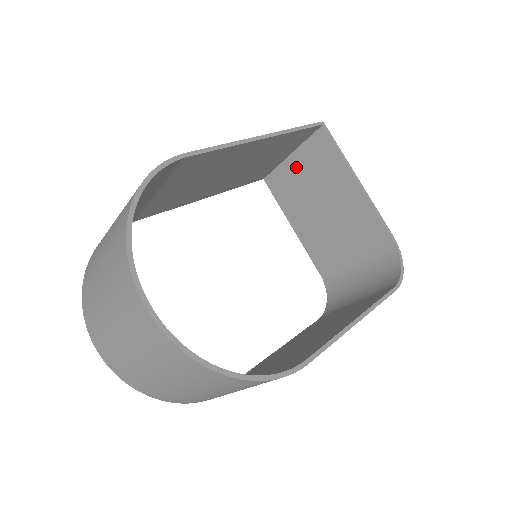
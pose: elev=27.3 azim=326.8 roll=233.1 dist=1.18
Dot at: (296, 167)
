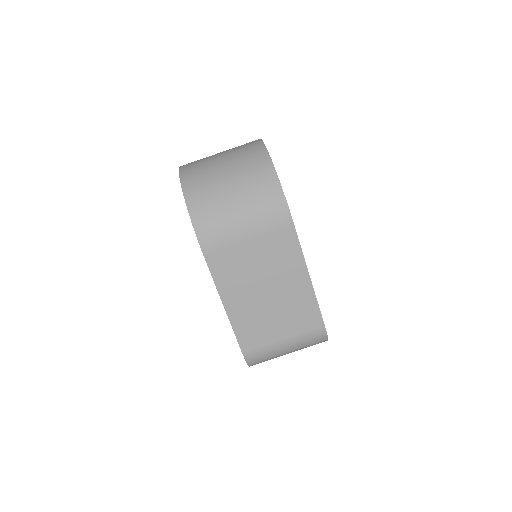
Dot at: occluded
